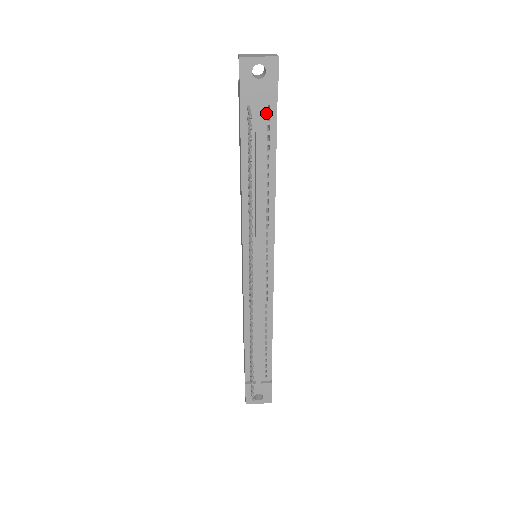
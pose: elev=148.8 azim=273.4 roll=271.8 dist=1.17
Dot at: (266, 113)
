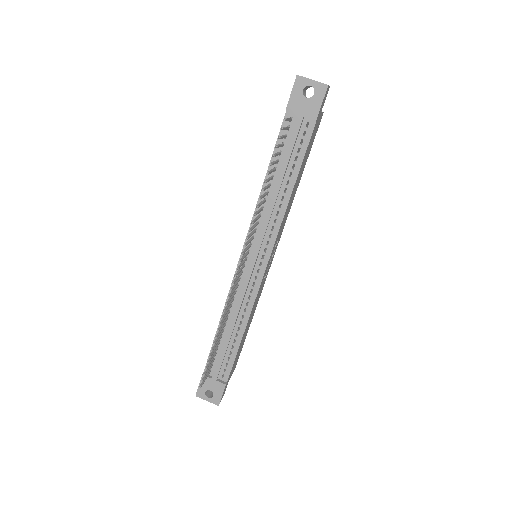
Dot at: (304, 128)
